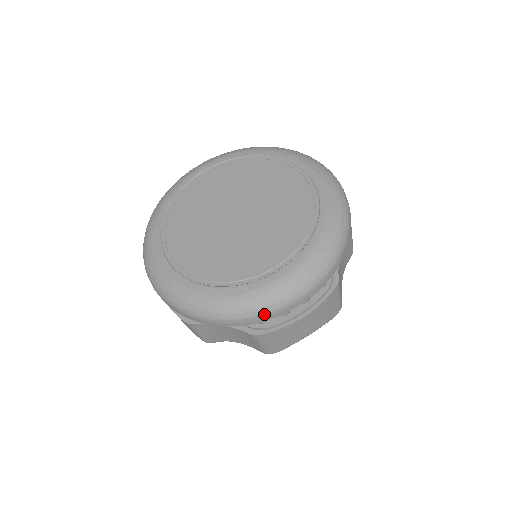
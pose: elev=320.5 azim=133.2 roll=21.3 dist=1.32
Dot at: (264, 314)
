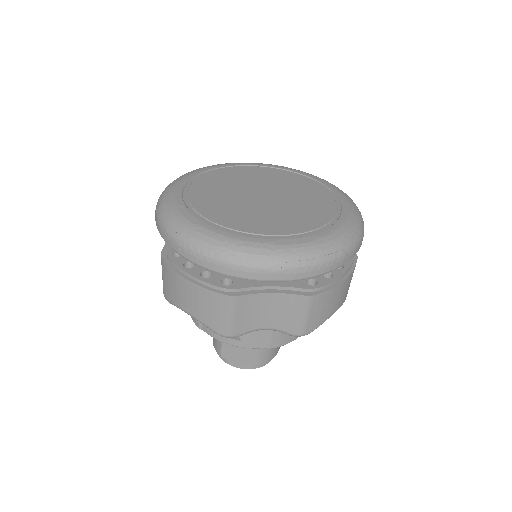
Dot at: (332, 261)
